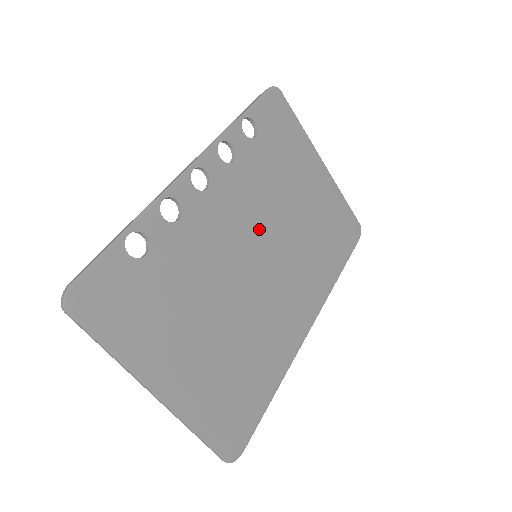
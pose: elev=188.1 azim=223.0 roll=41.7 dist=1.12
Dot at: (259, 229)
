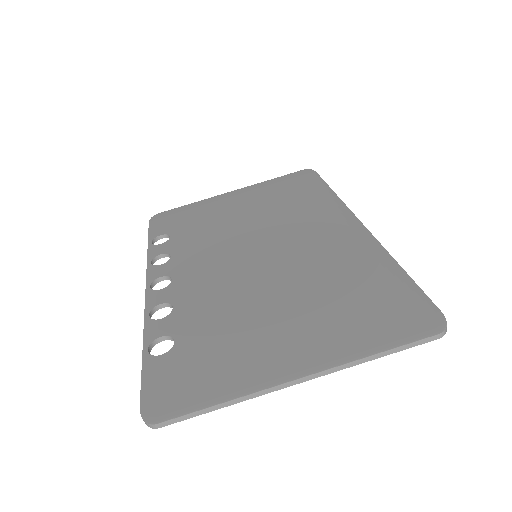
Dot at: (236, 248)
